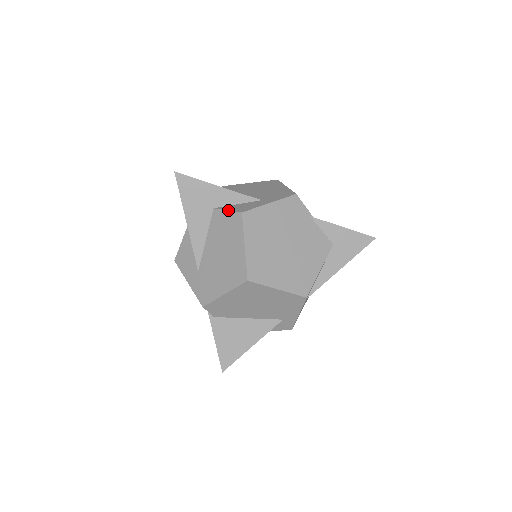
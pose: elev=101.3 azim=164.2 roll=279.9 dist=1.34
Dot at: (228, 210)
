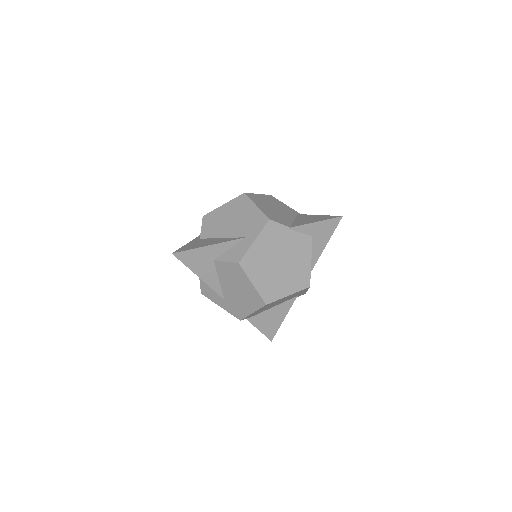
Dot at: (226, 262)
